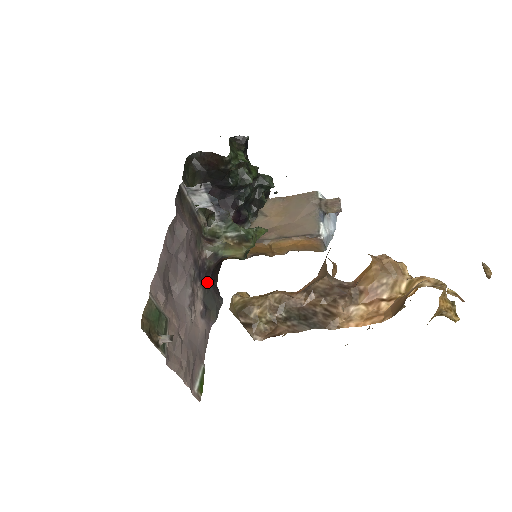
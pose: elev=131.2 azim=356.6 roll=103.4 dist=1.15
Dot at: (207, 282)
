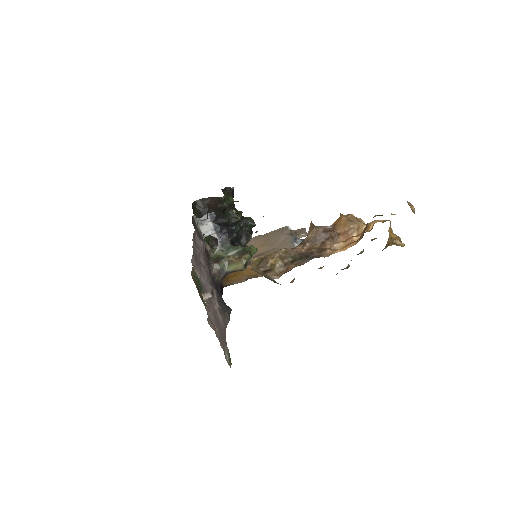
Dot at: (218, 292)
